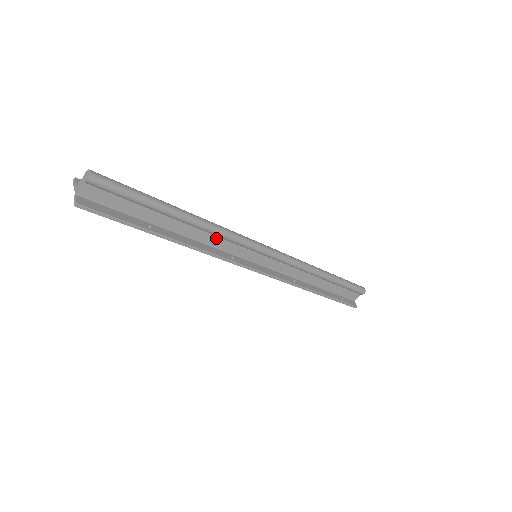
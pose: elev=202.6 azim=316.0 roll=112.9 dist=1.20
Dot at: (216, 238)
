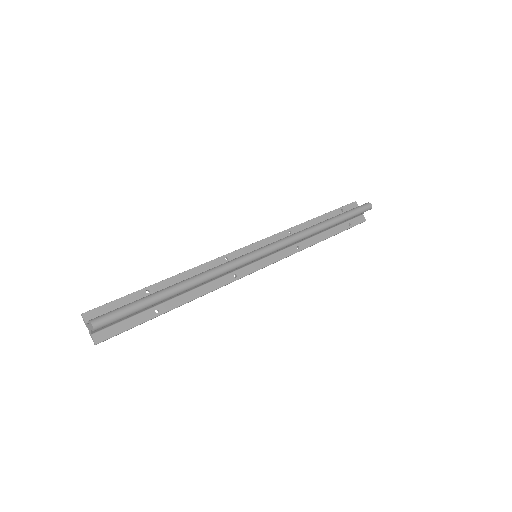
Dot at: occluded
